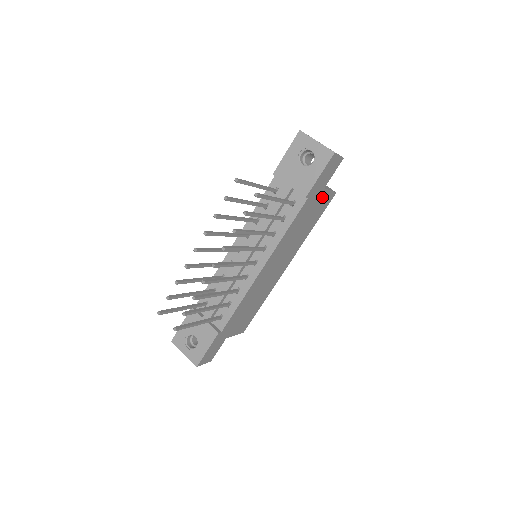
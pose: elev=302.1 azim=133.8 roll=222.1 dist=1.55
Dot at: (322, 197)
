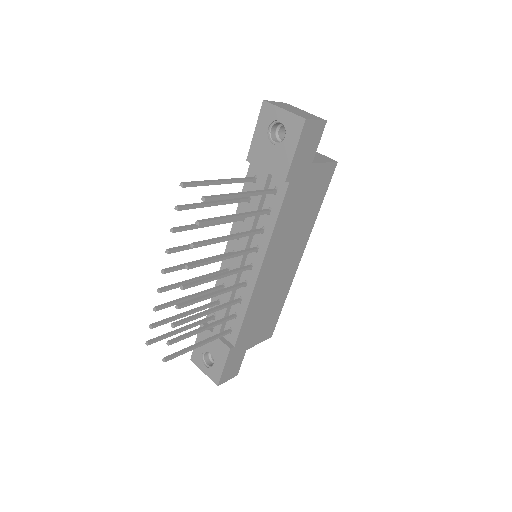
Dot at: (315, 173)
